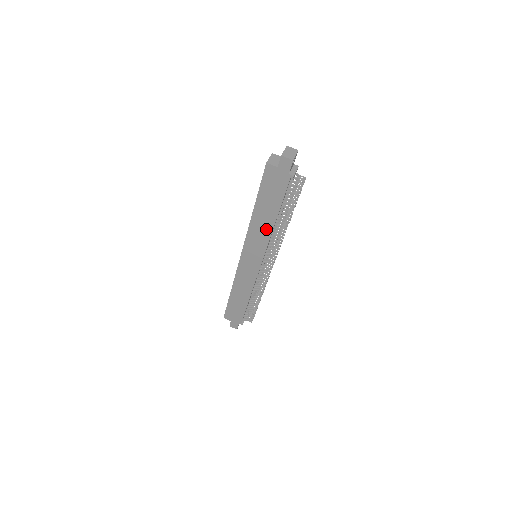
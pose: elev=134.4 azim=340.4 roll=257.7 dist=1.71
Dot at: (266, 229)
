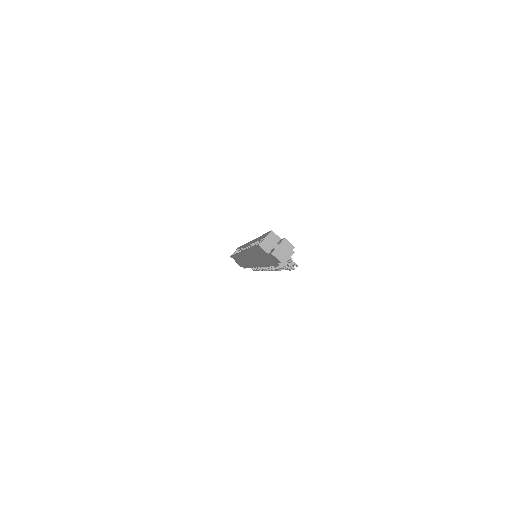
Dot at: (260, 262)
